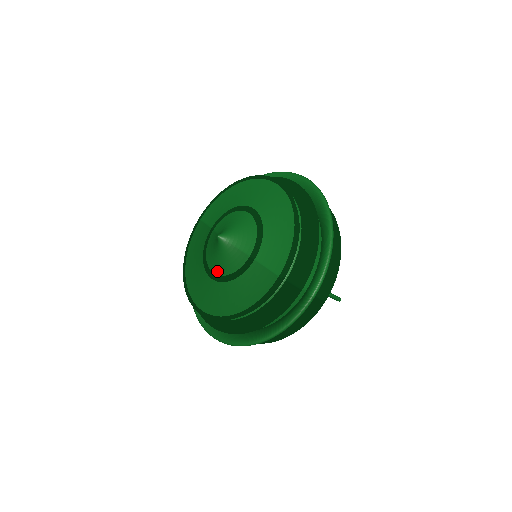
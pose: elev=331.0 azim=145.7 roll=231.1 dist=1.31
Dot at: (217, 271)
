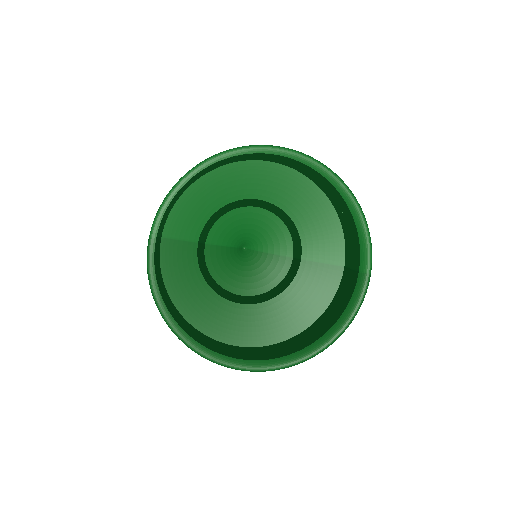
Dot at: (249, 291)
